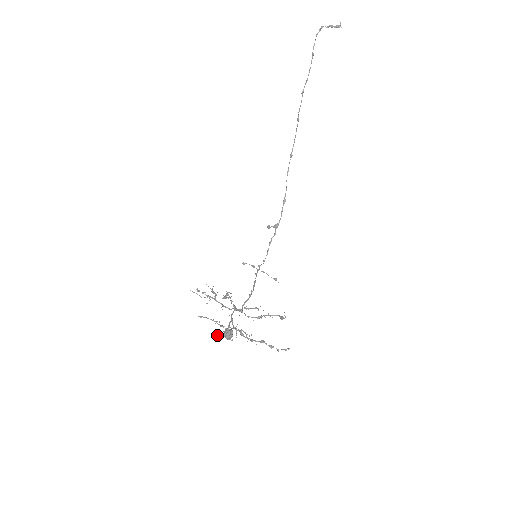
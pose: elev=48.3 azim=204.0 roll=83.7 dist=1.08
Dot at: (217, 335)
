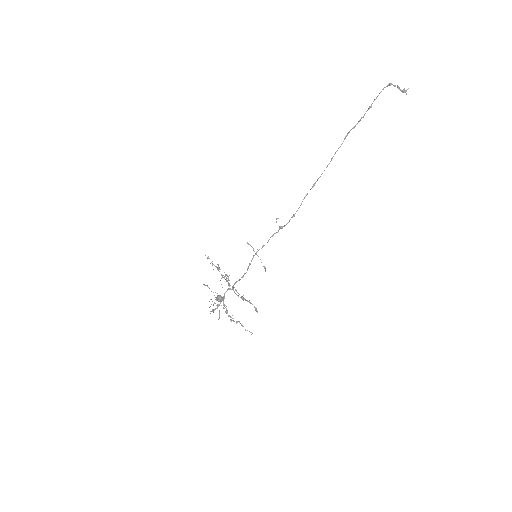
Dot at: occluded
